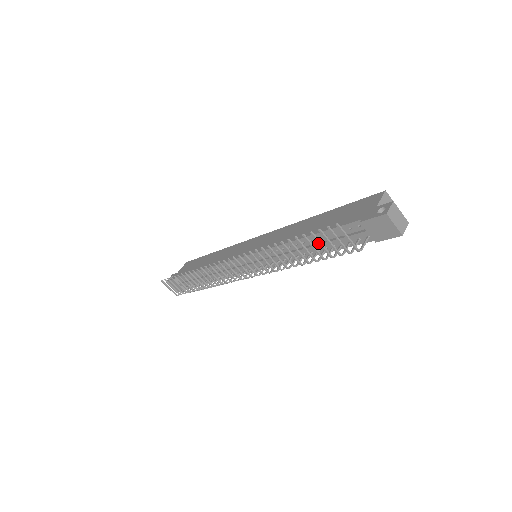
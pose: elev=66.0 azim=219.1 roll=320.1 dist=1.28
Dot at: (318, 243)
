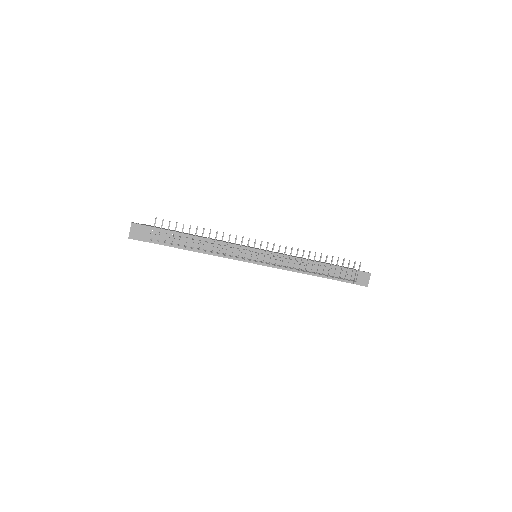
Dot at: occluded
